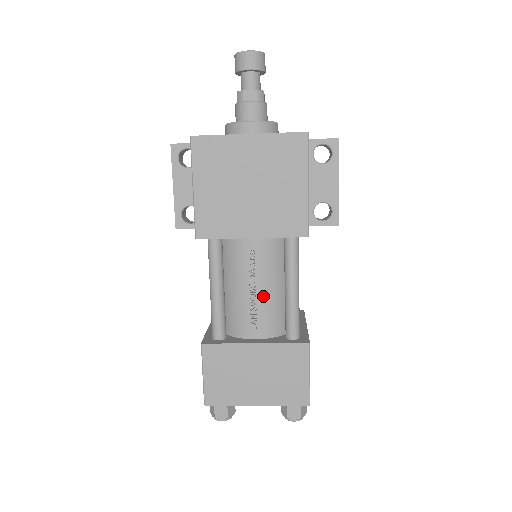
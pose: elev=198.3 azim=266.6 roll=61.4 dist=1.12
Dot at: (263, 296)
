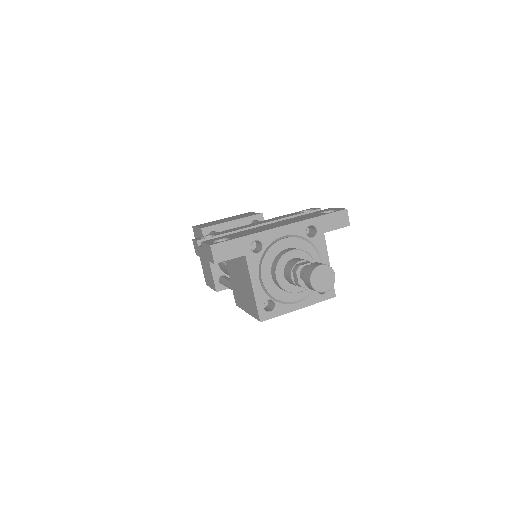
Dot at: occluded
